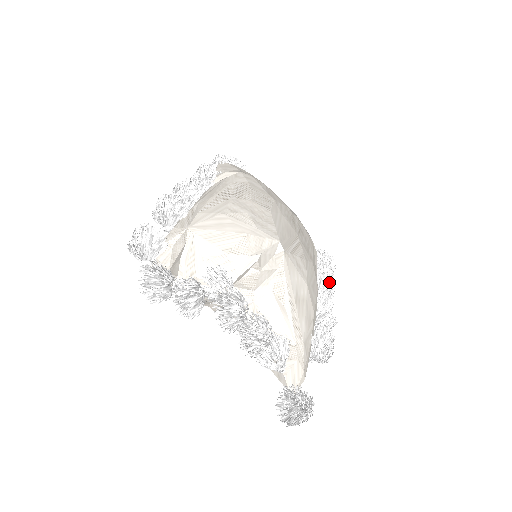
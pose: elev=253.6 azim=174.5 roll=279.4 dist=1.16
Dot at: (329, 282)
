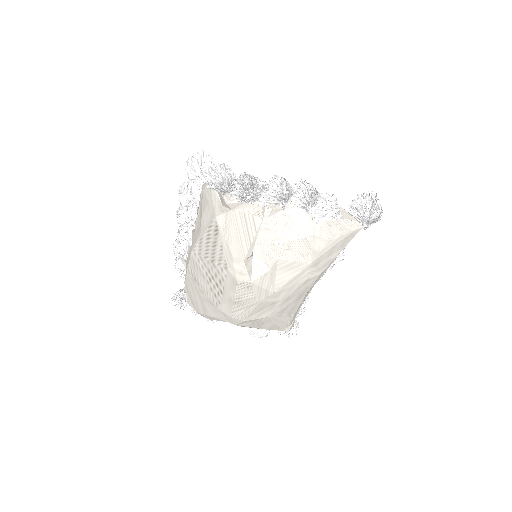
Dot at: occluded
